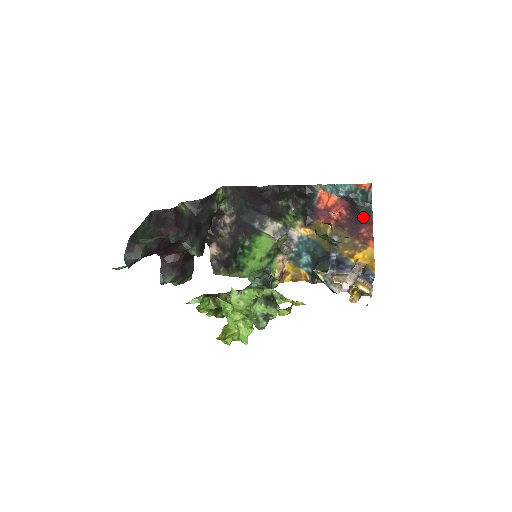
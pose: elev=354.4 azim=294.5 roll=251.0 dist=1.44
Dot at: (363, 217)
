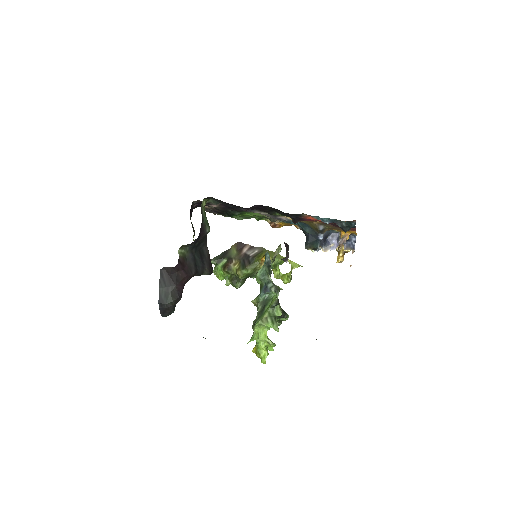
Dot at: occluded
